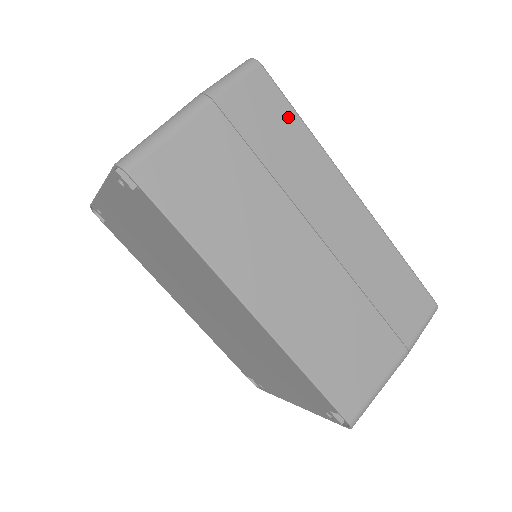
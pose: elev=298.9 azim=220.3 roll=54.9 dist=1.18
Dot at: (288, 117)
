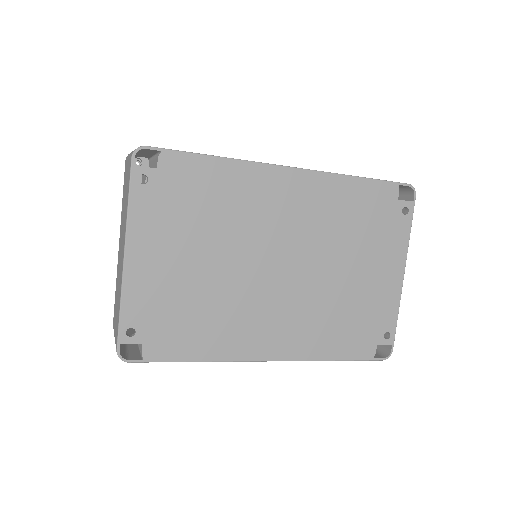
Dot at: occluded
